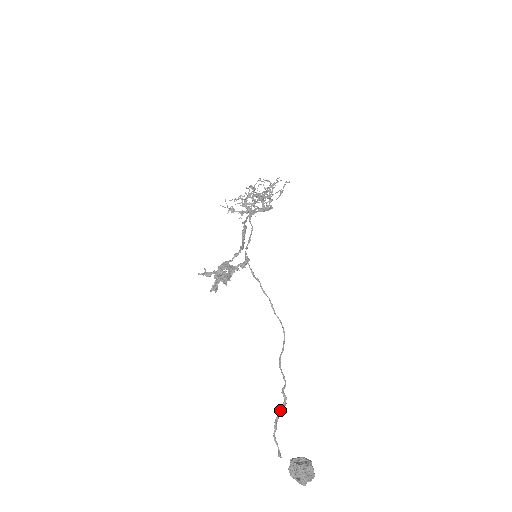
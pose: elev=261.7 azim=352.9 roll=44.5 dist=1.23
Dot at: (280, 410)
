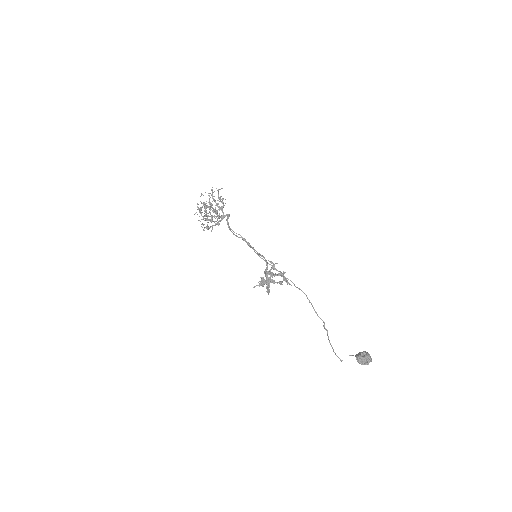
Dot at: (328, 339)
